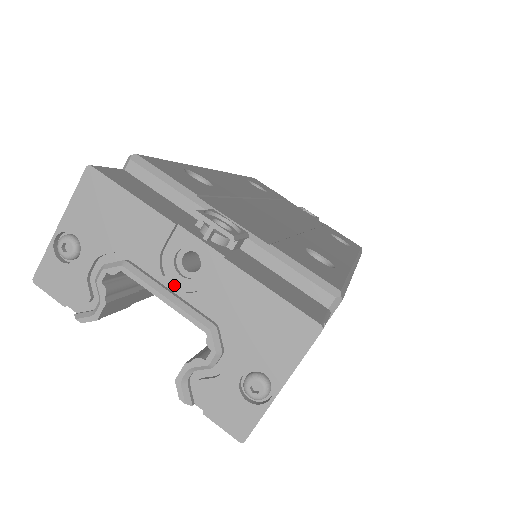
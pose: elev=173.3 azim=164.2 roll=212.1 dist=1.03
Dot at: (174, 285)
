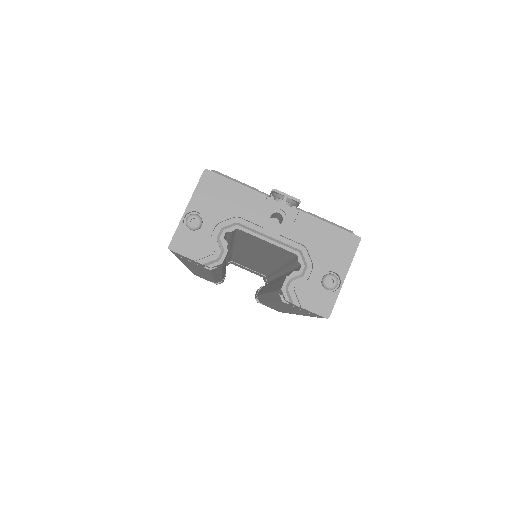
Dot at: (270, 233)
